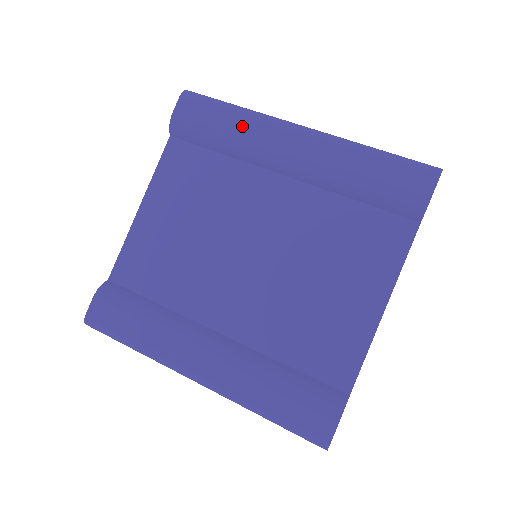
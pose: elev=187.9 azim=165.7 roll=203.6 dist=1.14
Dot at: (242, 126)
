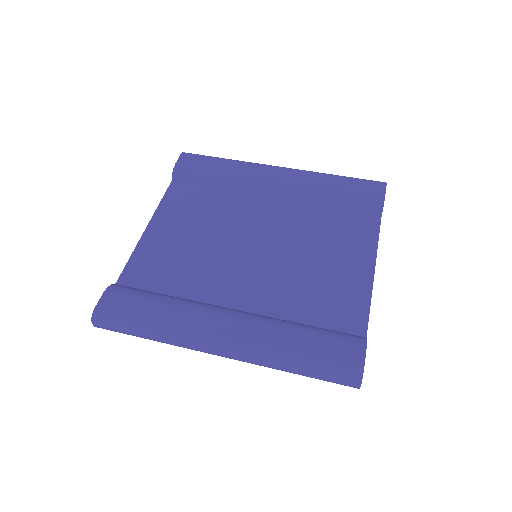
Dot at: (235, 167)
